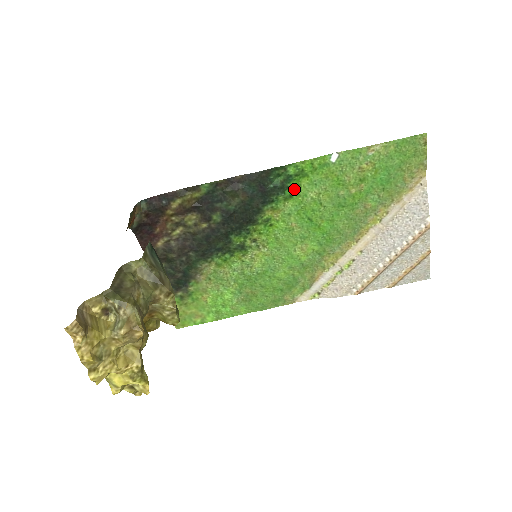
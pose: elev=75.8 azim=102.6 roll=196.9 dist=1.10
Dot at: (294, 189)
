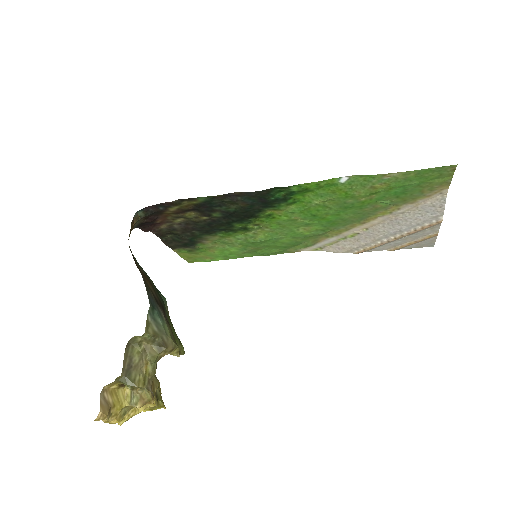
Dot at: (298, 198)
